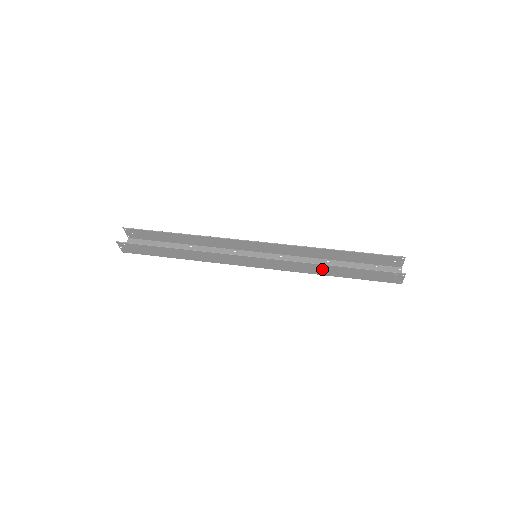
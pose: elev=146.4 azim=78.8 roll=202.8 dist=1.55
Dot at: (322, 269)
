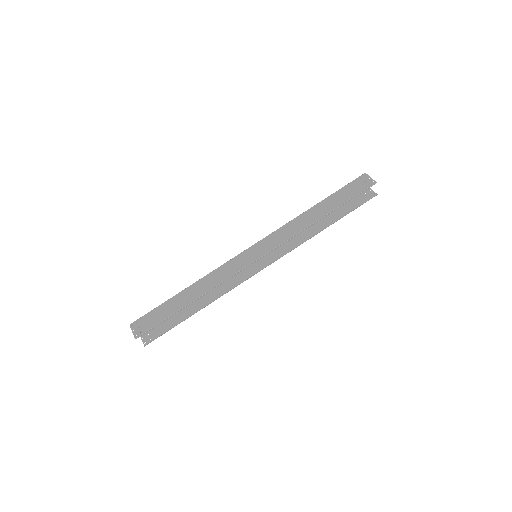
Dot at: (314, 229)
